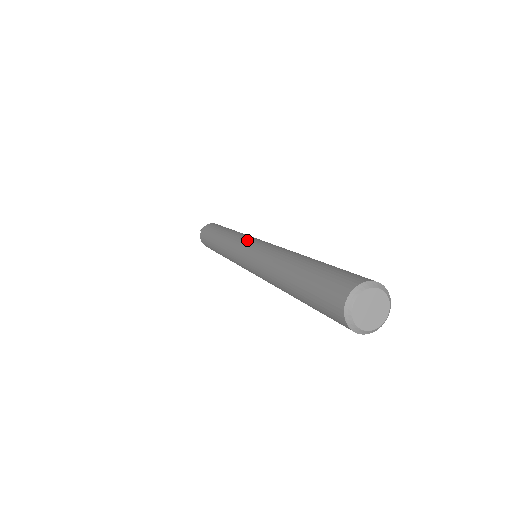
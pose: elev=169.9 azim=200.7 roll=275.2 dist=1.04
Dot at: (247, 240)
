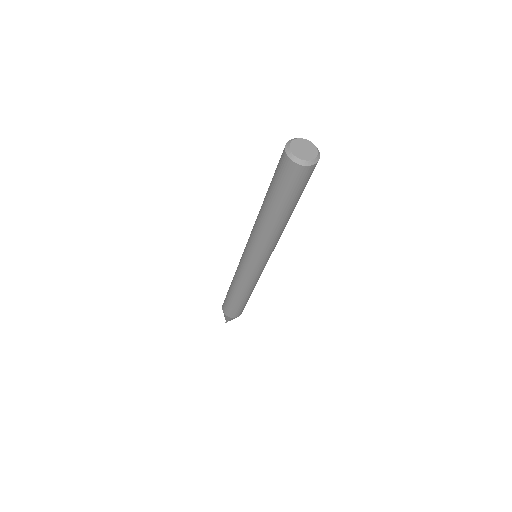
Dot at: occluded
